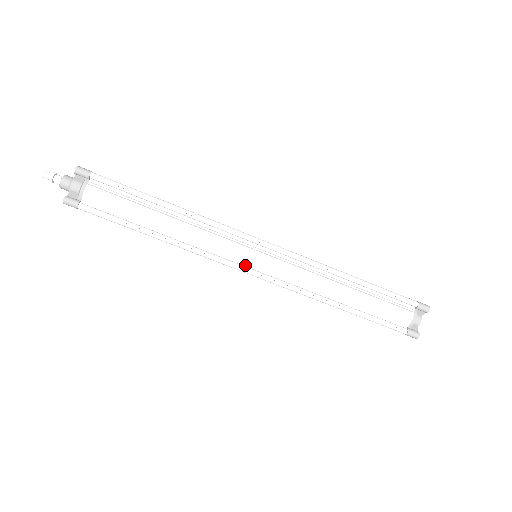
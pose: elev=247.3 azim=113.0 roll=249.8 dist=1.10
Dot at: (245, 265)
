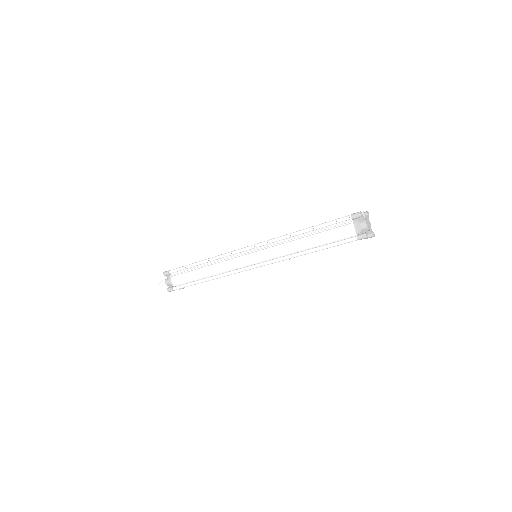
Dot at: (249, 265)
